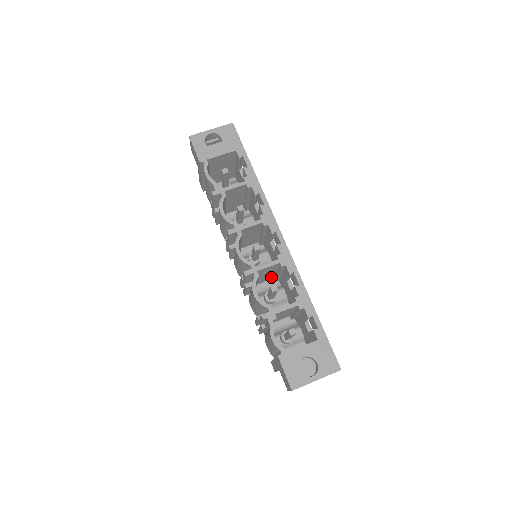
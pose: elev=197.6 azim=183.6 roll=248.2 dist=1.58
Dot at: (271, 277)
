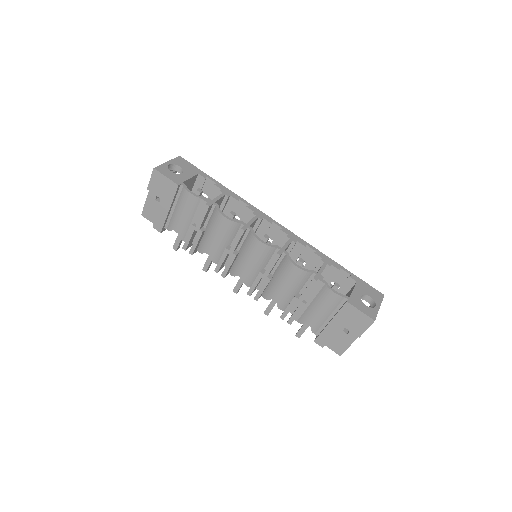
Dot at: occluded
